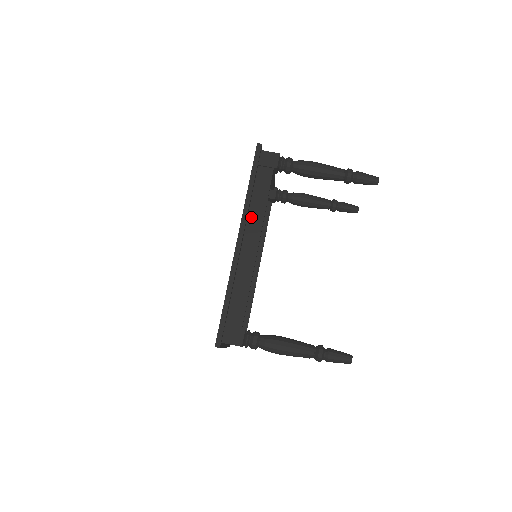
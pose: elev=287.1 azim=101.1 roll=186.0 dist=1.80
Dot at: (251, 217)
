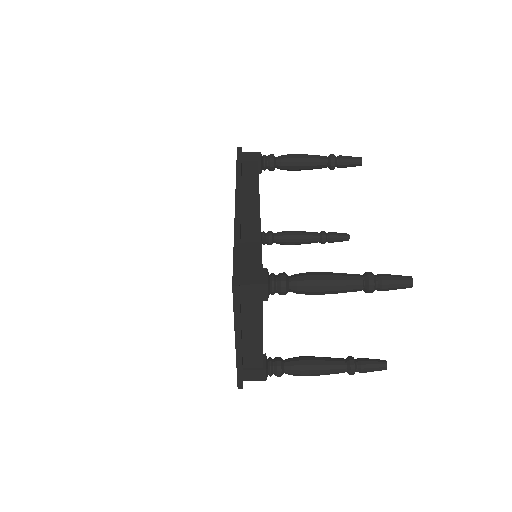
Dot at: (245, 190)
